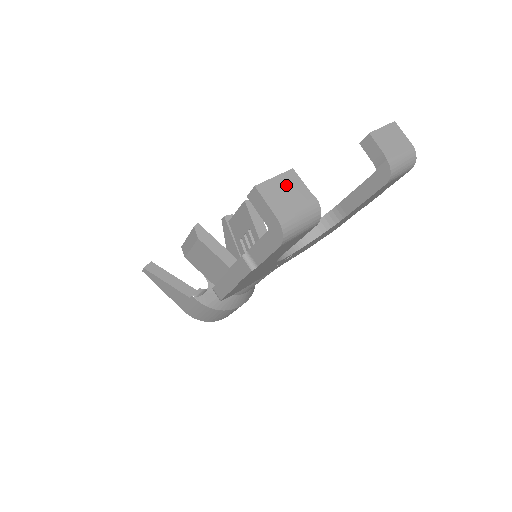
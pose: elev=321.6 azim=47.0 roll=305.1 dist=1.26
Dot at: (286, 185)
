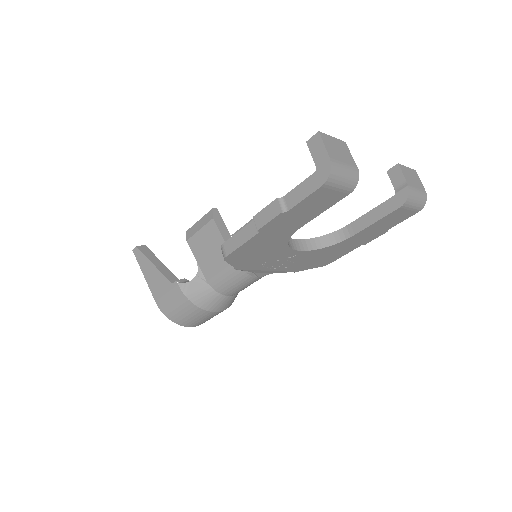
Dot at: (339, 147)
